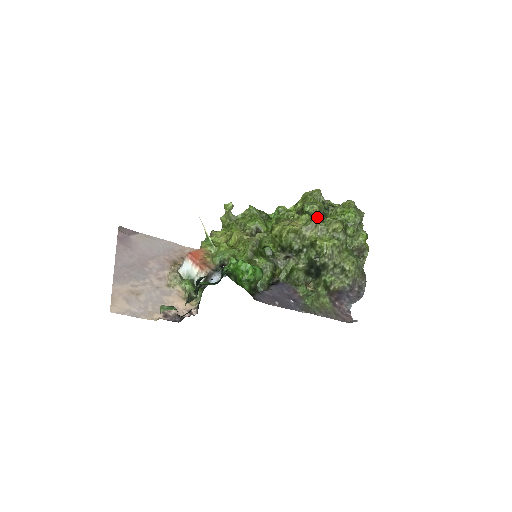
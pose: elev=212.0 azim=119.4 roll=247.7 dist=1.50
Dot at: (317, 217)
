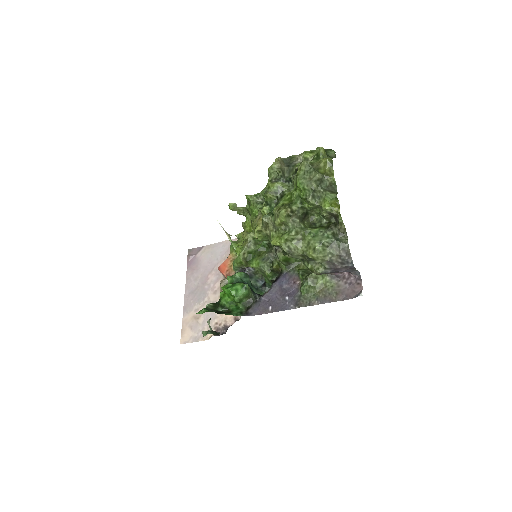
Dot at: occluded
